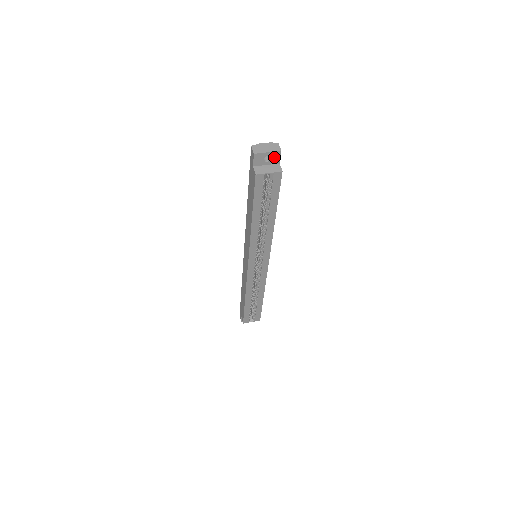
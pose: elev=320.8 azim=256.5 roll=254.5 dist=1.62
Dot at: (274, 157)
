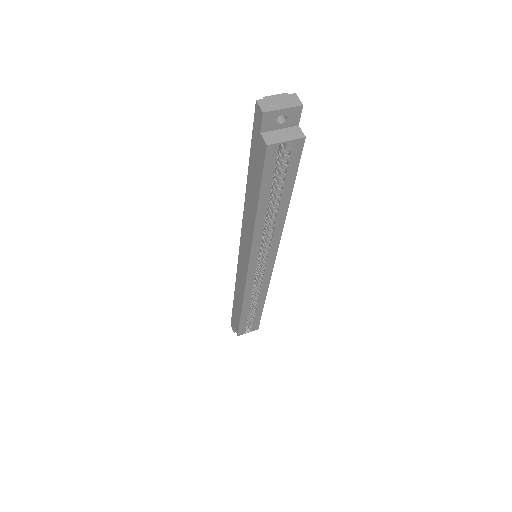
Dot at: (292, 116)
